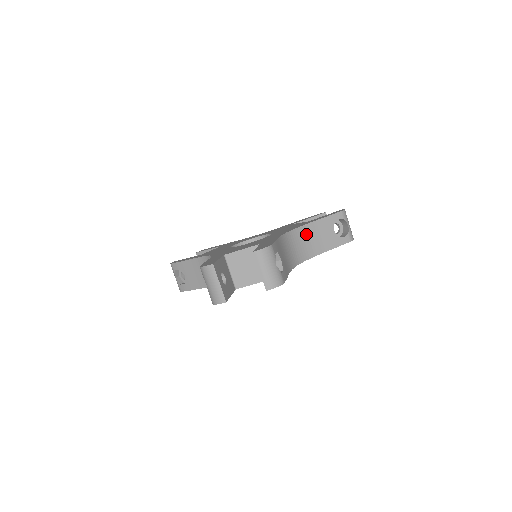
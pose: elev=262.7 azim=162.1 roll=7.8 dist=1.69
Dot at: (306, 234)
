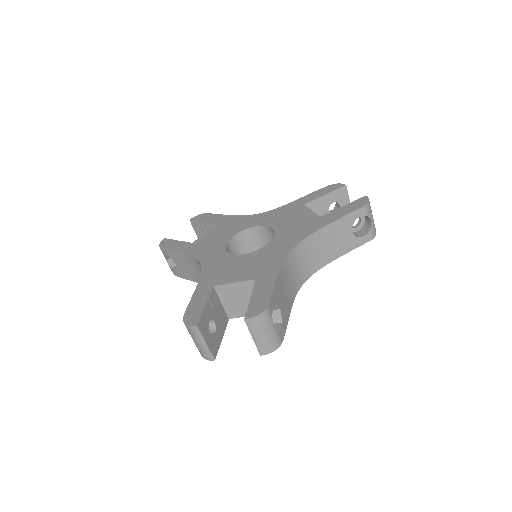
Dot at: (316, 242)
